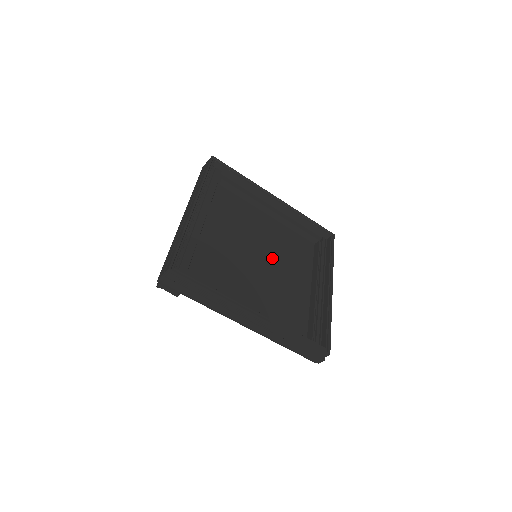
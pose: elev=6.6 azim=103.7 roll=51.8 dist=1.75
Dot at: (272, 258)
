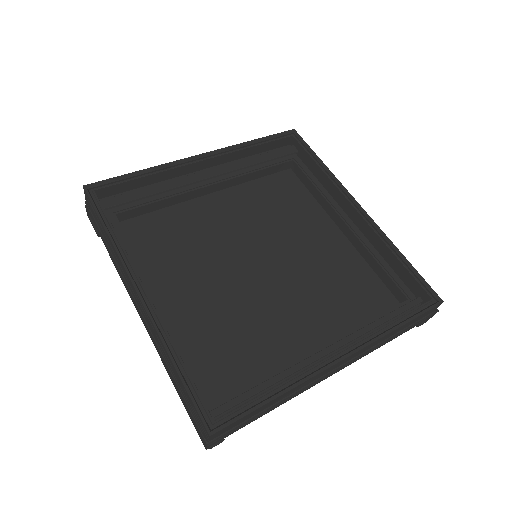
Dot at: (285, 274)
